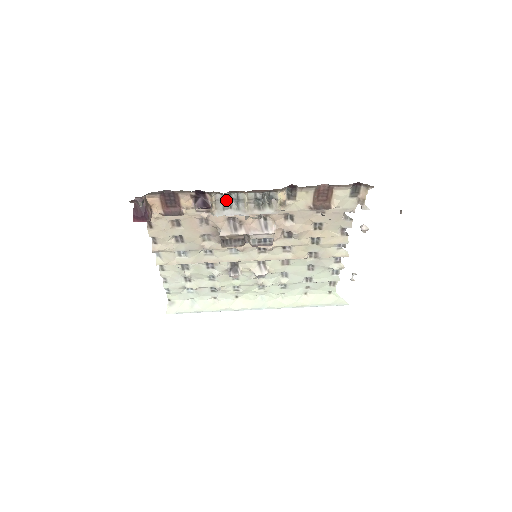
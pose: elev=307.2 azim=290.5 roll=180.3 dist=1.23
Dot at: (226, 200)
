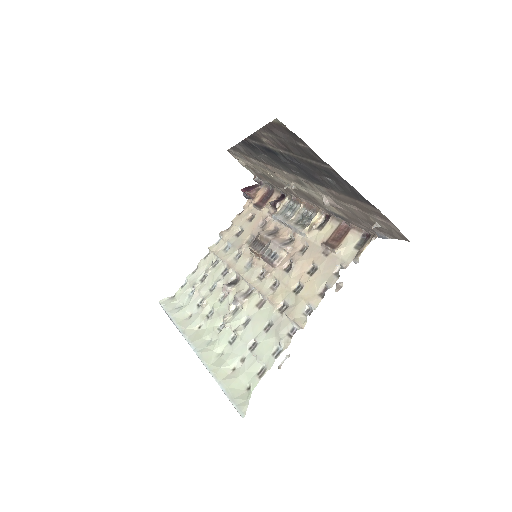
Dot at: (288, 208)
